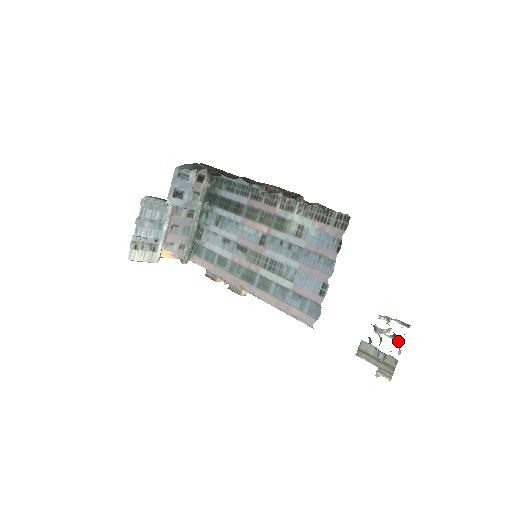
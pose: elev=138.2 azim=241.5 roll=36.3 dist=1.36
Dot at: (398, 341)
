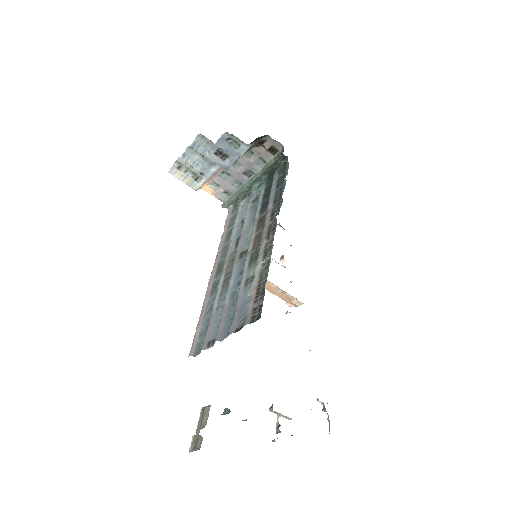
Dot at: occluded
